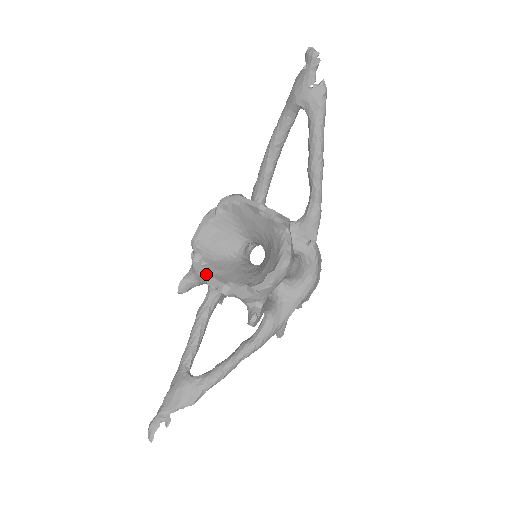
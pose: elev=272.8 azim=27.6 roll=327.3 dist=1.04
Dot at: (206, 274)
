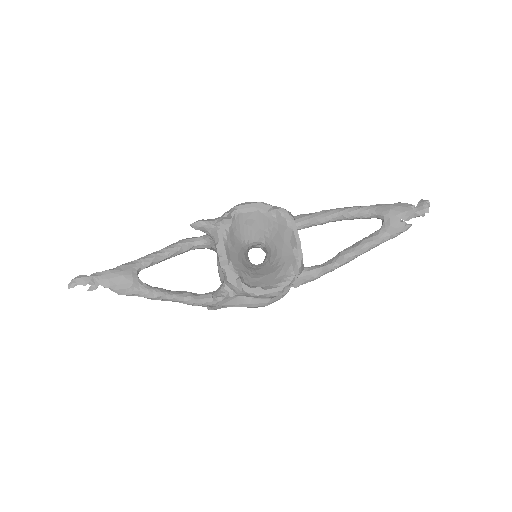
Dot at: (223, 238)
